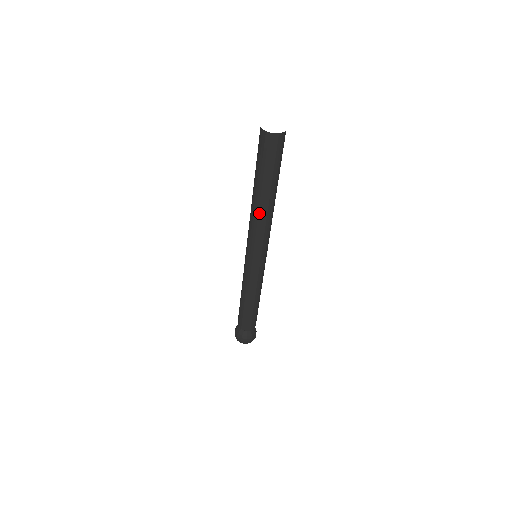
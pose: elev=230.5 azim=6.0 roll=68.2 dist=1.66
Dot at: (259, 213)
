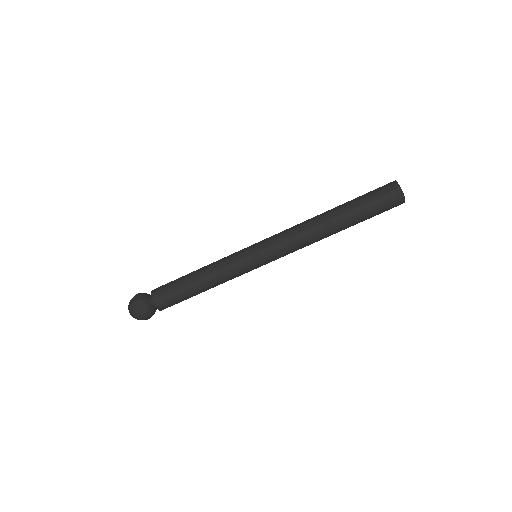
Dot at: (319, 235)
